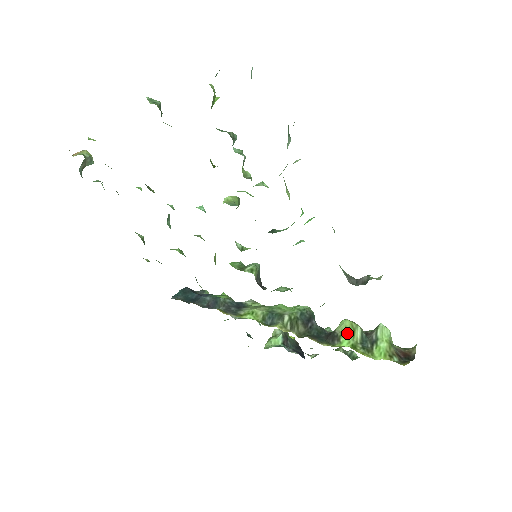
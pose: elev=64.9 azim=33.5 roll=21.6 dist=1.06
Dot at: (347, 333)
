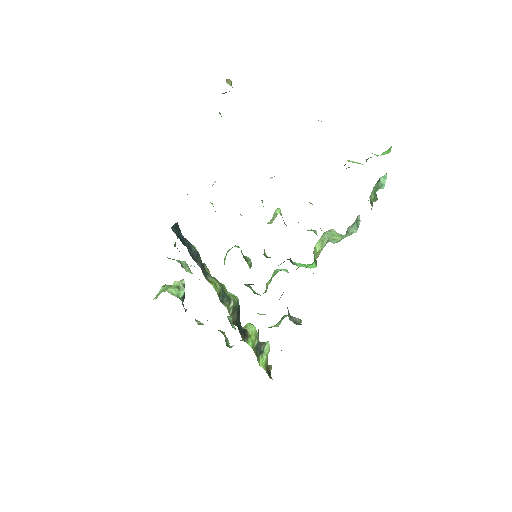
Dot at: (252, 337)
